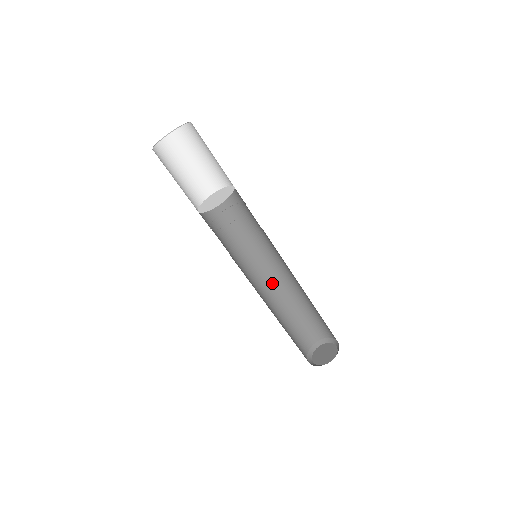
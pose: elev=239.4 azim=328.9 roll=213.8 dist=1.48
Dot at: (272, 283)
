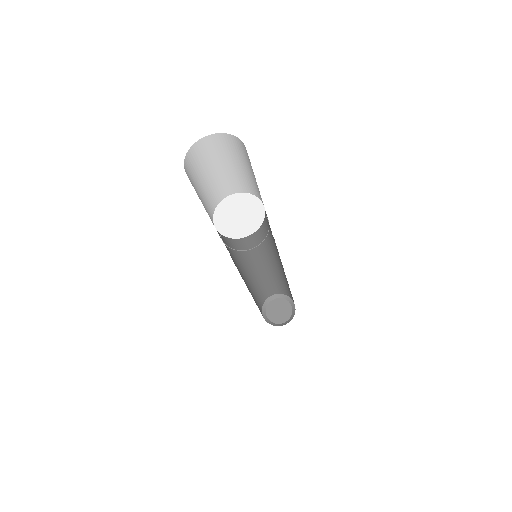
Dot at: (264, 258)
